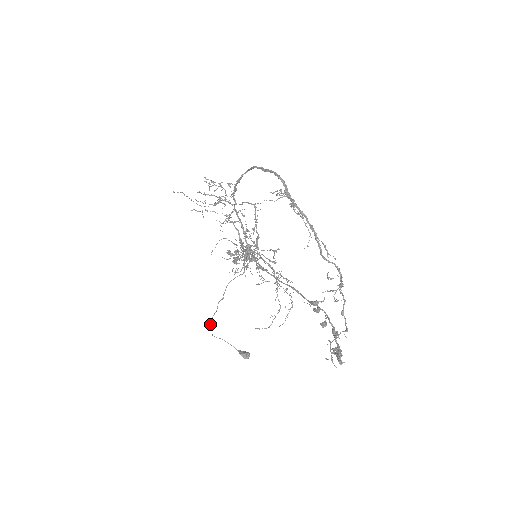
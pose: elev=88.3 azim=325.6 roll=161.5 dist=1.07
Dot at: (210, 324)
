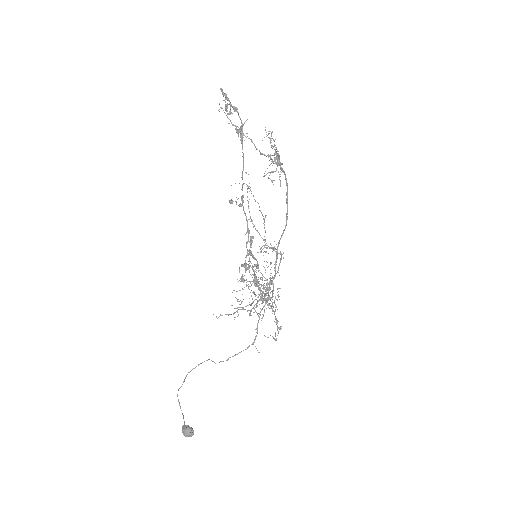
Dot at: occluded
